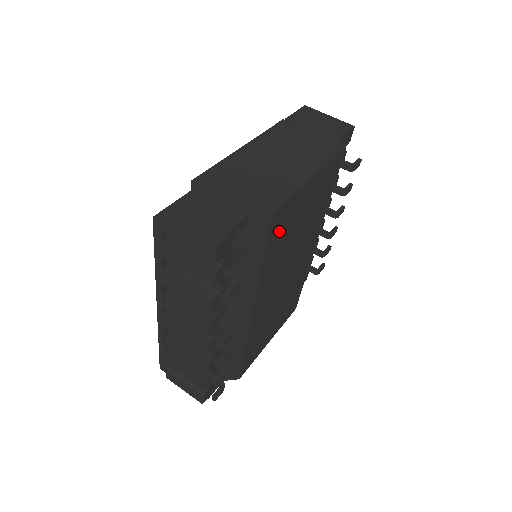
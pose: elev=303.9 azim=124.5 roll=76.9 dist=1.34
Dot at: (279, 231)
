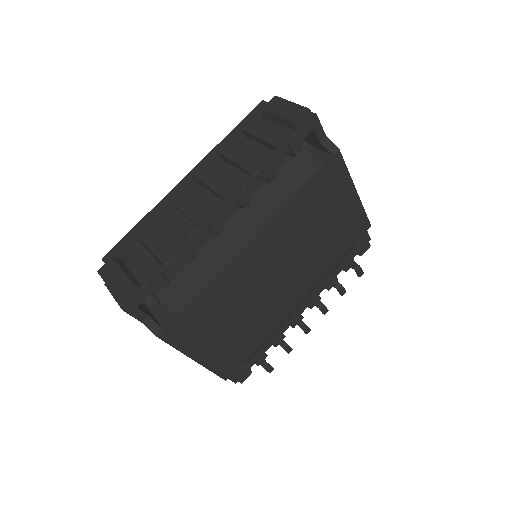
Dot at: (324, 185)
